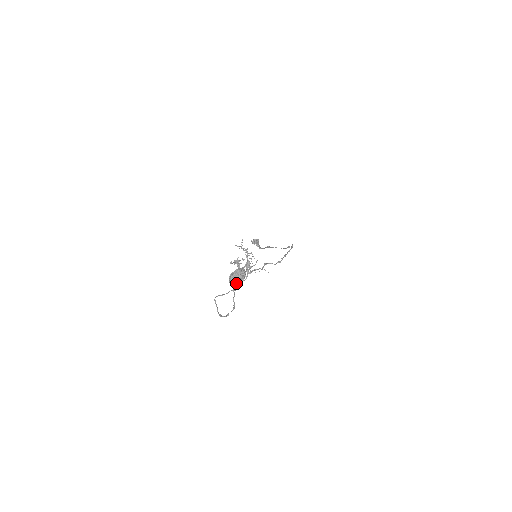
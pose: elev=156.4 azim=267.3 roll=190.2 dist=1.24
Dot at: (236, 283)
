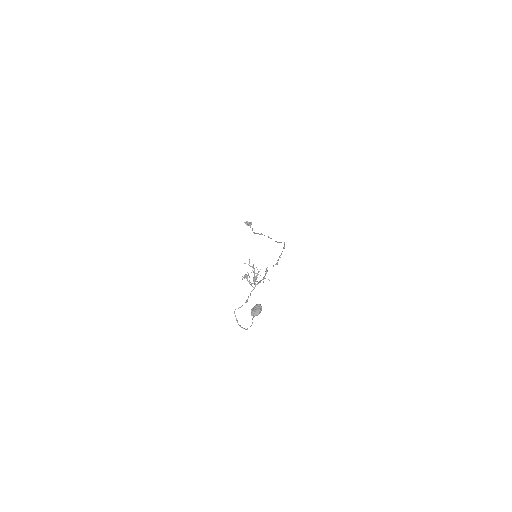
Dot at: occluded
